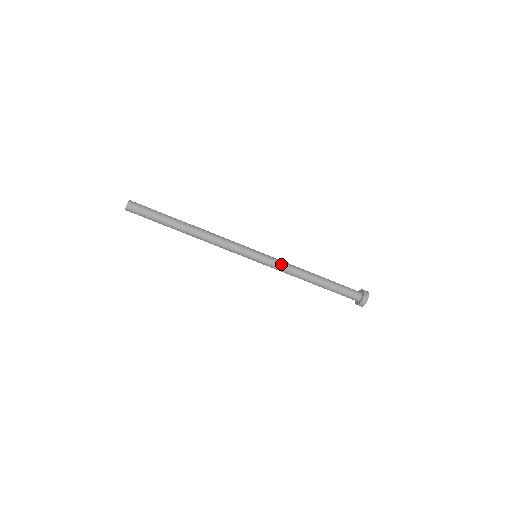
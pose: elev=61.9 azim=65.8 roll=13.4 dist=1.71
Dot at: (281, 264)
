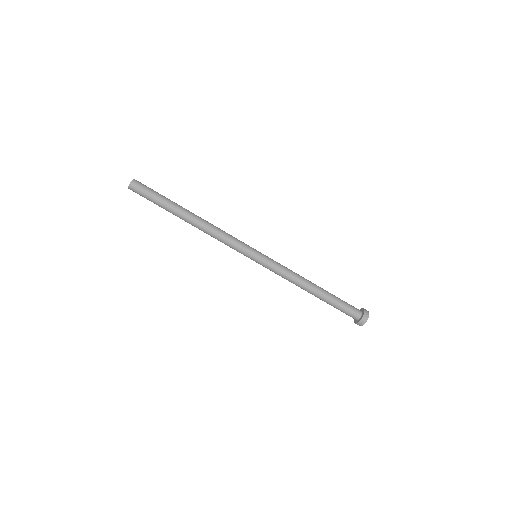
Dot at: (282, 265)
